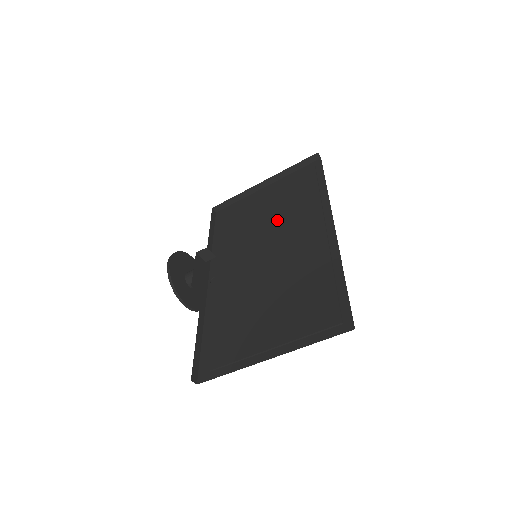
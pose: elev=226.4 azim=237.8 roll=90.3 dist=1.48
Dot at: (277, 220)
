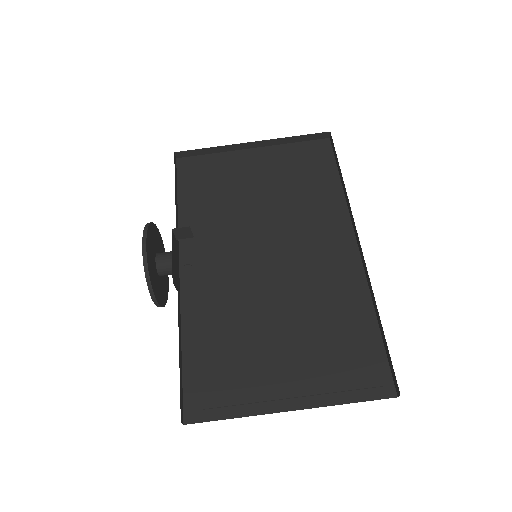
Dot at: (278, 209)
